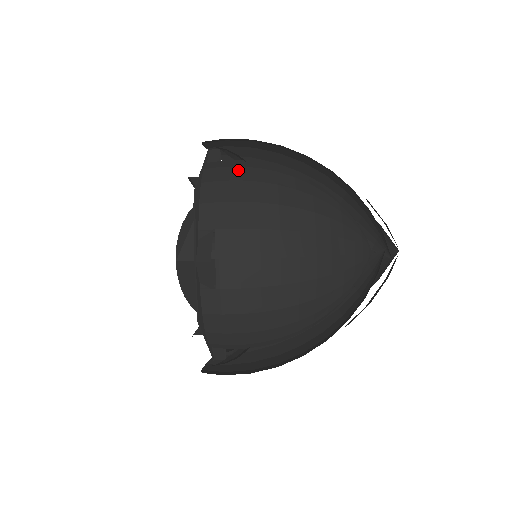
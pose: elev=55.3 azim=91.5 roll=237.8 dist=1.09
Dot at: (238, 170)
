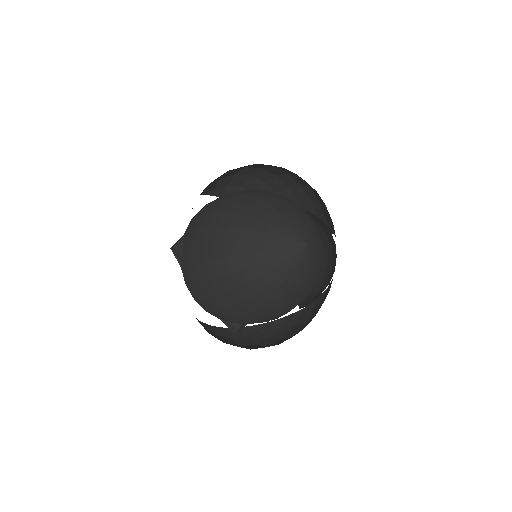
Dot at: (196, 288)
